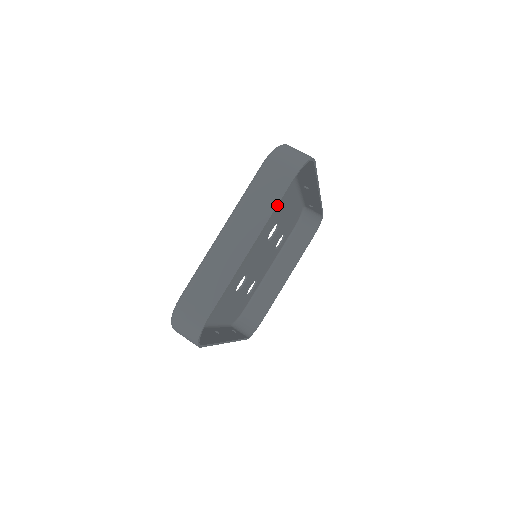
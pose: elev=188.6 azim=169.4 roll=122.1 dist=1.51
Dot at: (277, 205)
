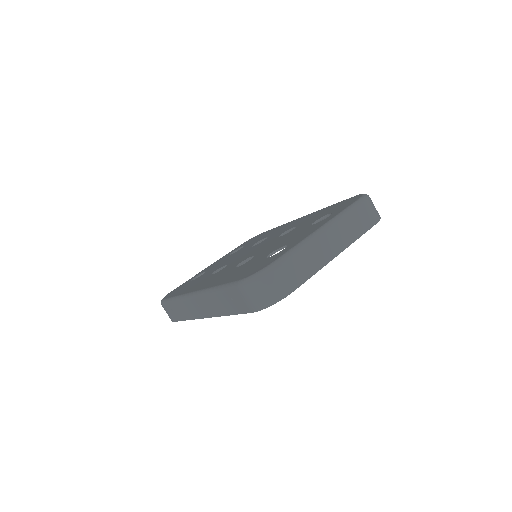
Dot at: occluded
